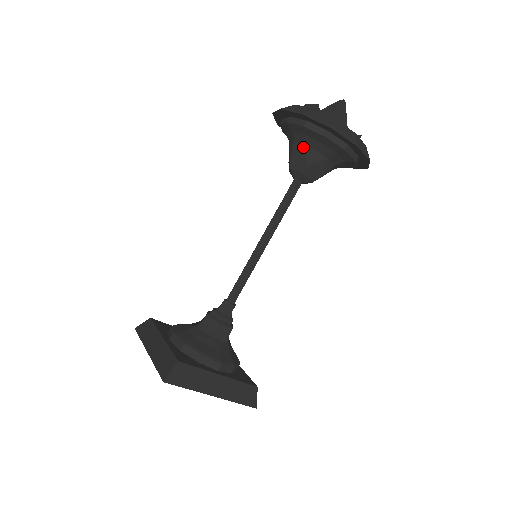
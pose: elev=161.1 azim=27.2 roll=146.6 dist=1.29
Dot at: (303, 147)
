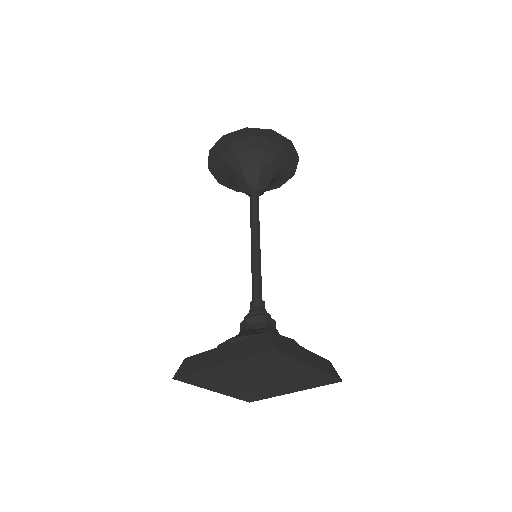
Dot at: (250, 160)
